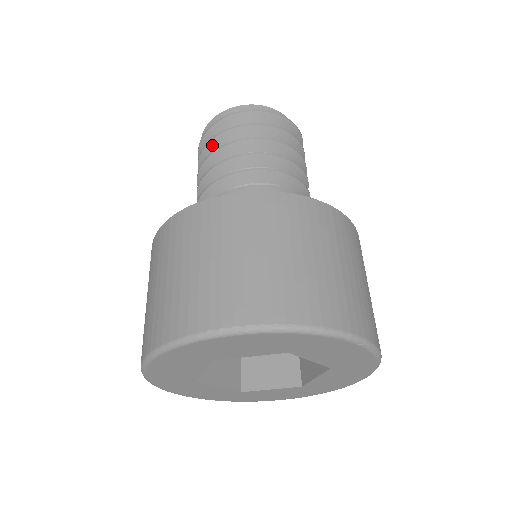
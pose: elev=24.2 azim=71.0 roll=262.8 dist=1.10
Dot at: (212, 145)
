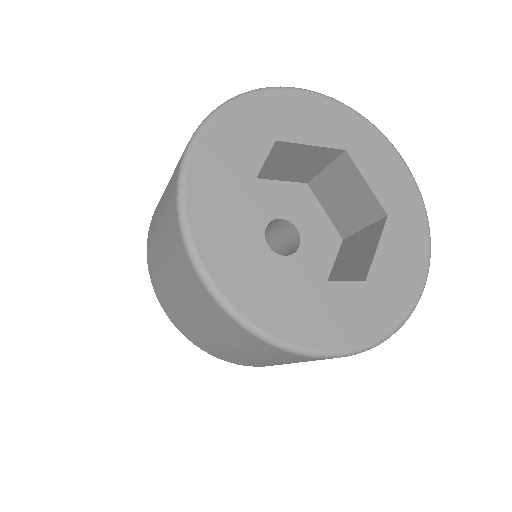
Dot at: occluded
